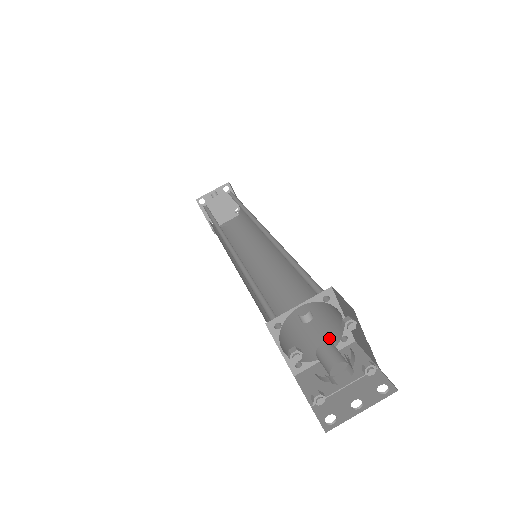
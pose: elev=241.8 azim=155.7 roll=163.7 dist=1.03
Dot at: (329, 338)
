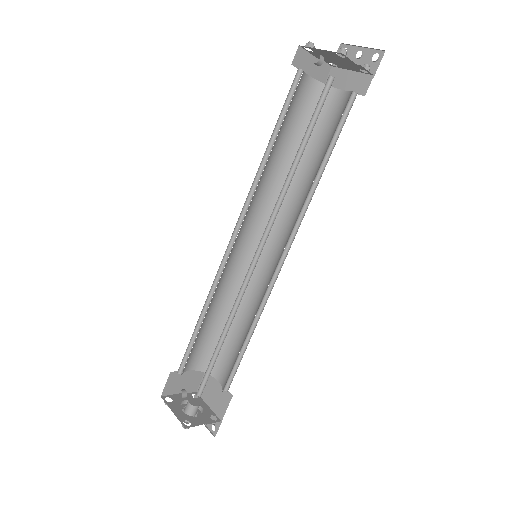
Dot at: (226, 379)
